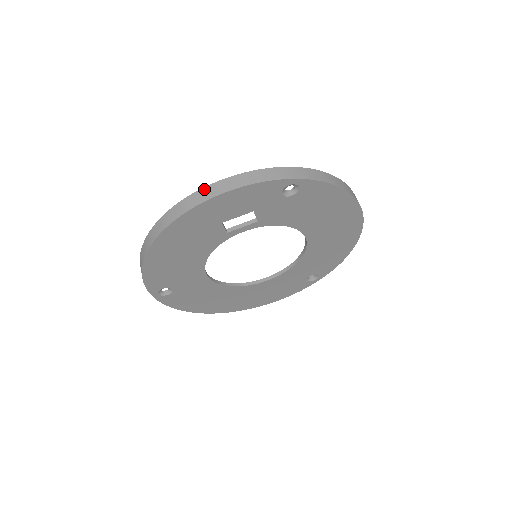
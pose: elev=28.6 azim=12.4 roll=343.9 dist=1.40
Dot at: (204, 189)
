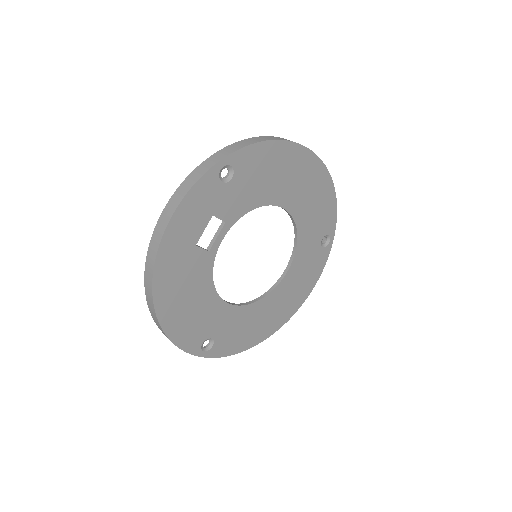
Dot at: (156, 228)
